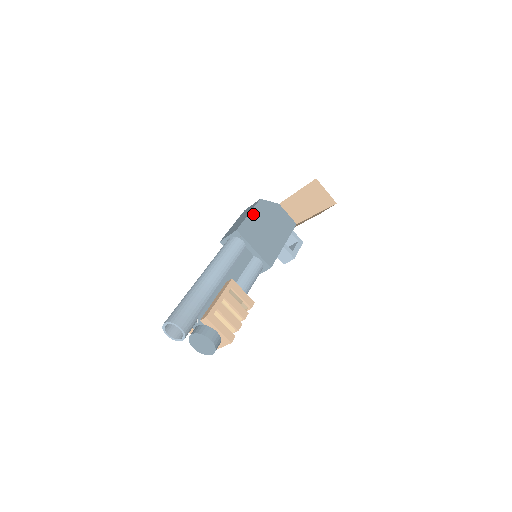
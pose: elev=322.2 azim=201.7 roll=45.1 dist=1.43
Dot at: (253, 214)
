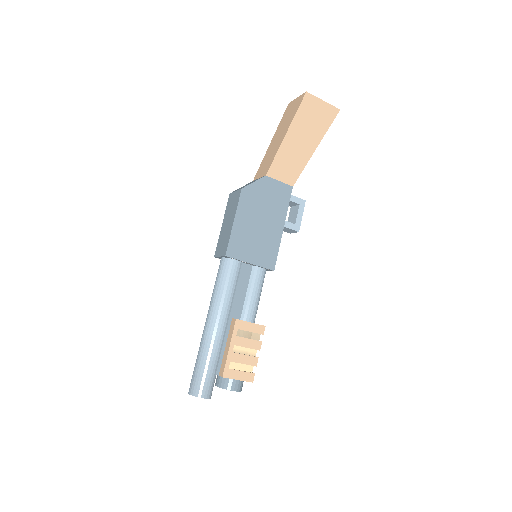
Dot at: (238, 218)
